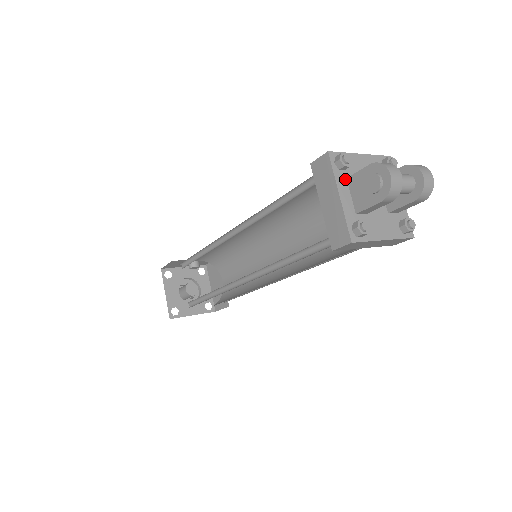
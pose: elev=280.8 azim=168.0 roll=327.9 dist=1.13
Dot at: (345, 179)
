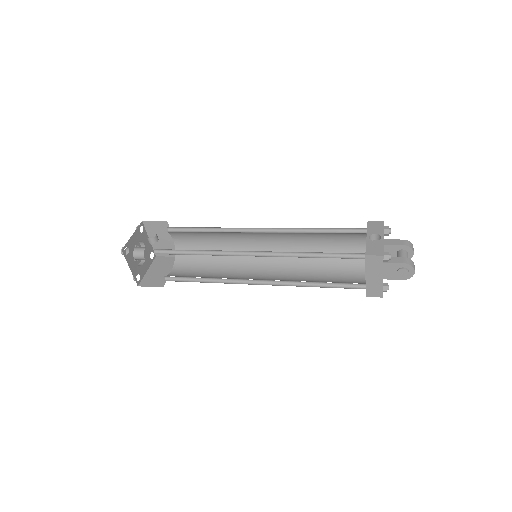
Dot at: (383, 264)
